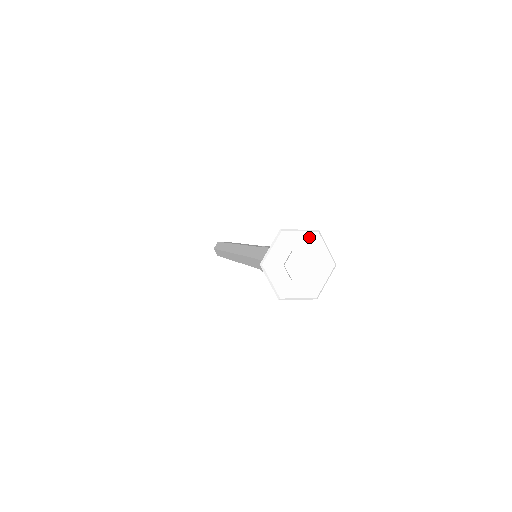
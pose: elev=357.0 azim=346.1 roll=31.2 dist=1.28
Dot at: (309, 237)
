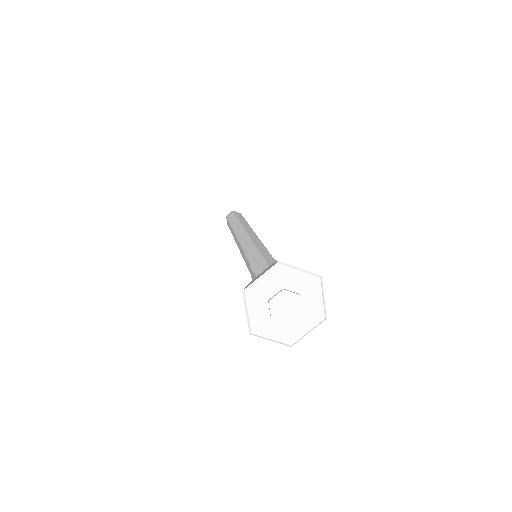
Dot at: (308, 280)
